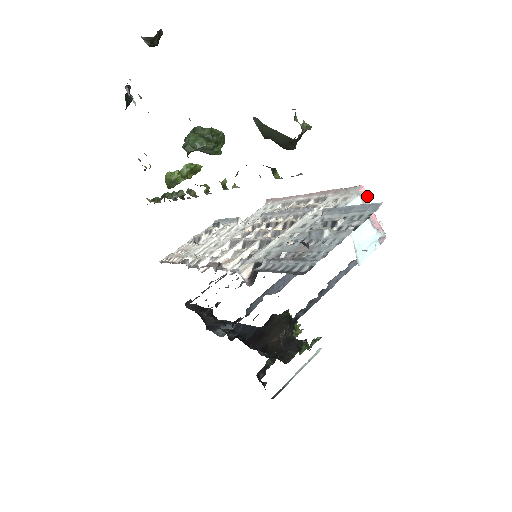
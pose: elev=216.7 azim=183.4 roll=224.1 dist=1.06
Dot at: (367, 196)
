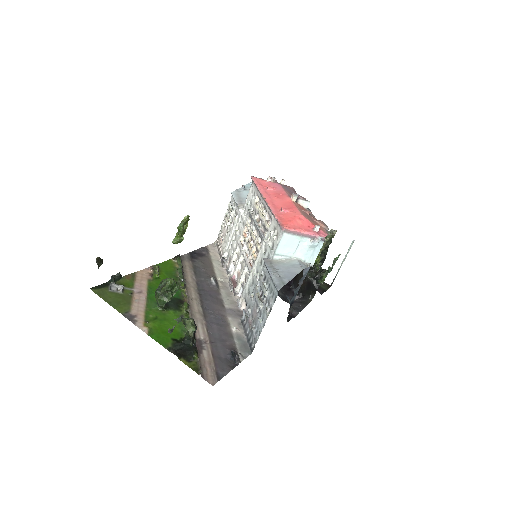
Dot at: (290, 230)
